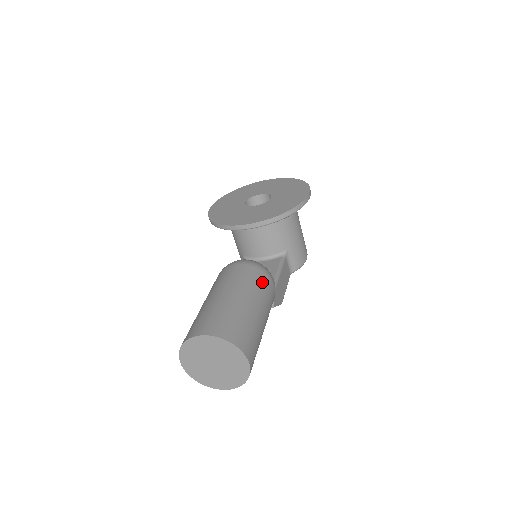
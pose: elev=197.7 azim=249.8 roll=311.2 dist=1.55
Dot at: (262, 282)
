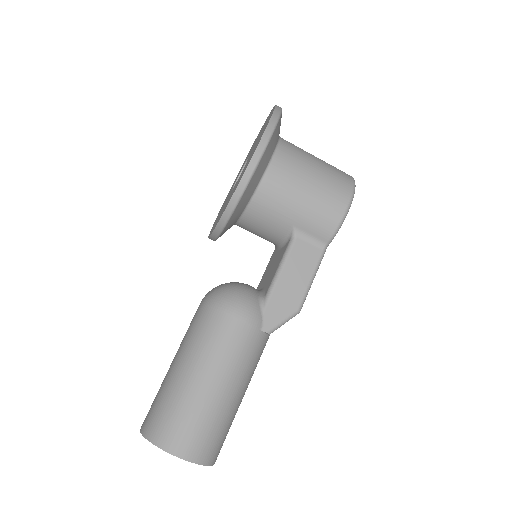
Dot at: (213, 328)
